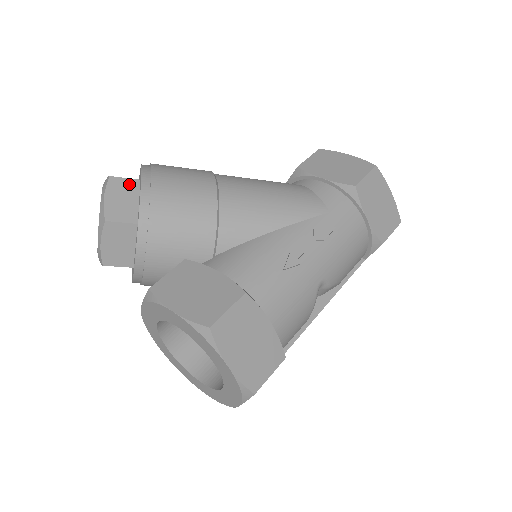
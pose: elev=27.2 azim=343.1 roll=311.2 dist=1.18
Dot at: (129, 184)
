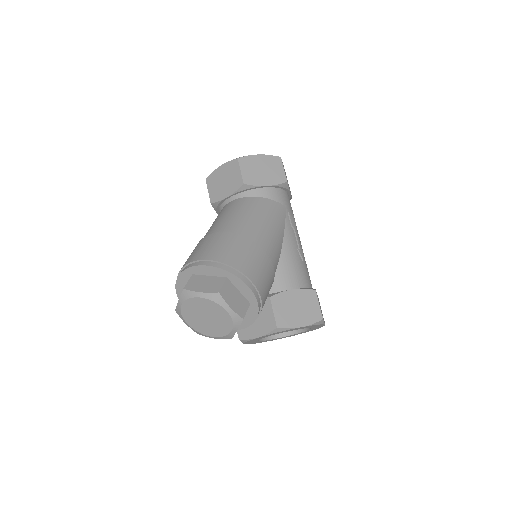
Dot at: (227, 286)
